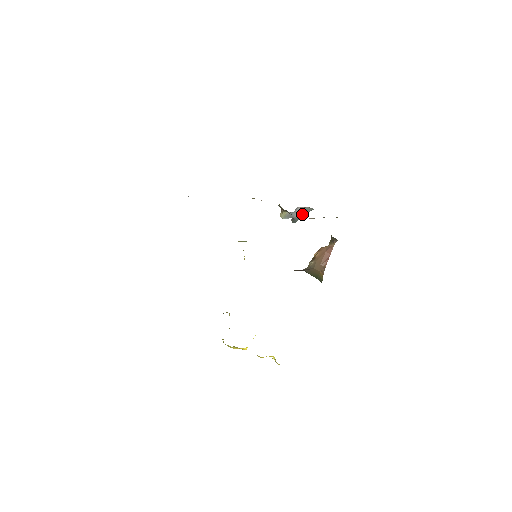
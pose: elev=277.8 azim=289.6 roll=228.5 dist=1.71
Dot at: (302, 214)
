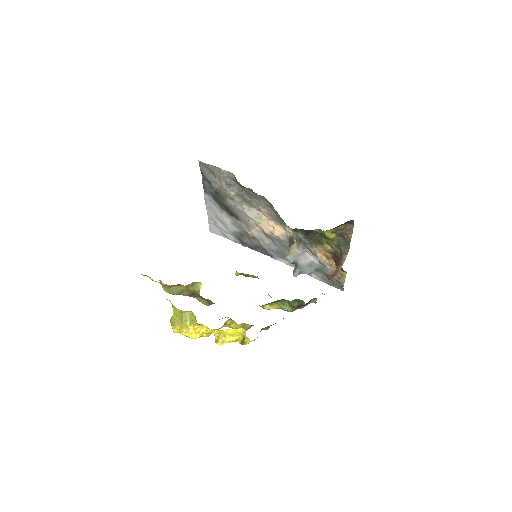
Dot at: (306, 267)
